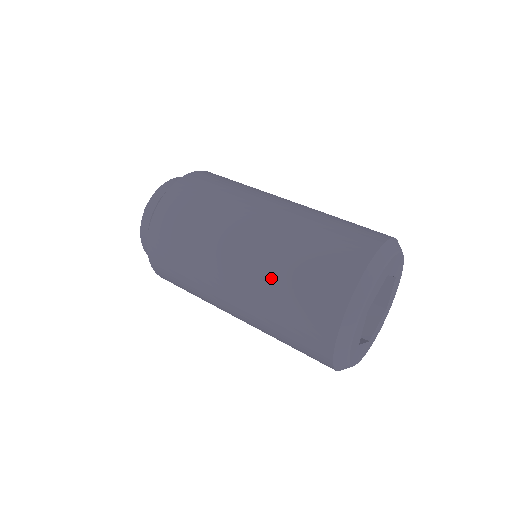
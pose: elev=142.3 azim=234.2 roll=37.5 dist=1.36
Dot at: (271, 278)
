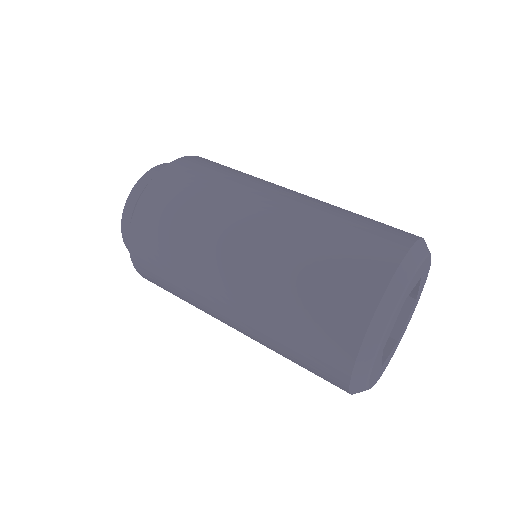
Dot at: (297, 242)
